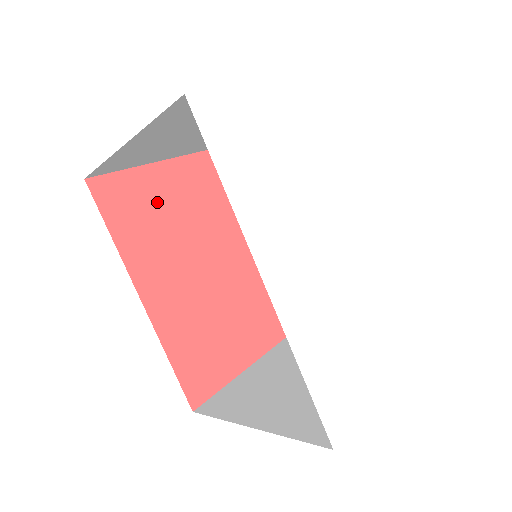
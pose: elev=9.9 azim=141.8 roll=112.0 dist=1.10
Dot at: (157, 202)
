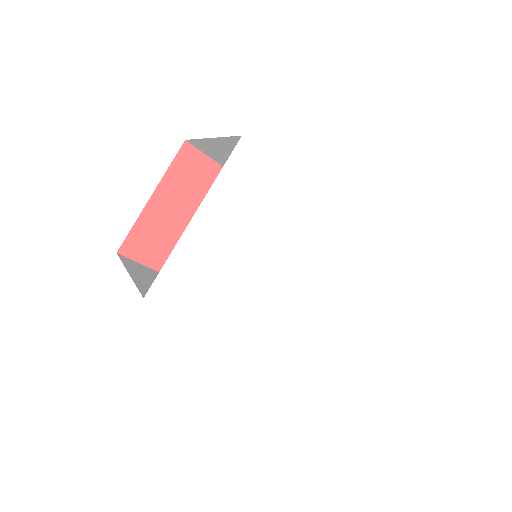
Dot at: (170, 225)
